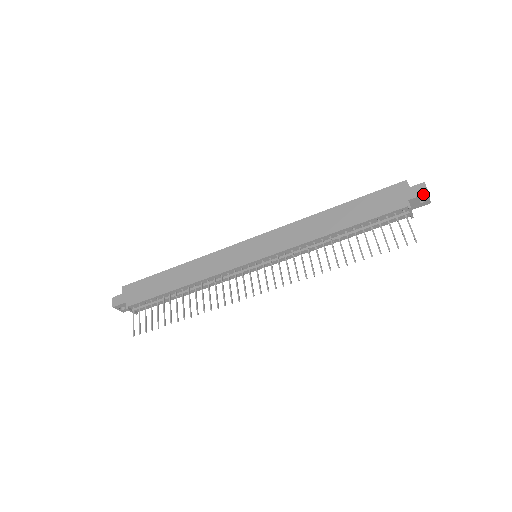
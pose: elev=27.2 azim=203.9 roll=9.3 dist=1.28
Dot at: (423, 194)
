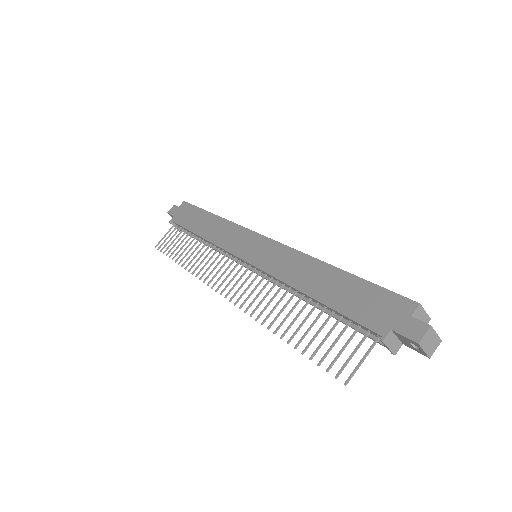
Dot at: (411, 339)
